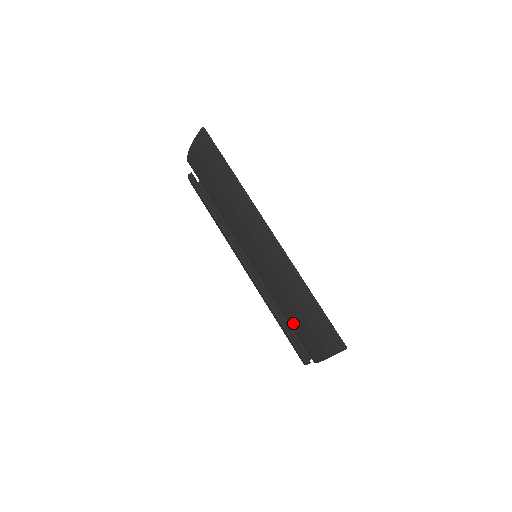
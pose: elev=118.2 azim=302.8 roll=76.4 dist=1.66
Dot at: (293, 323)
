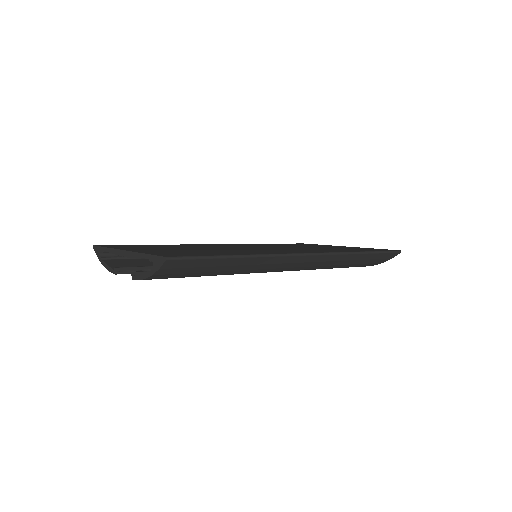
Dot at: occluded
